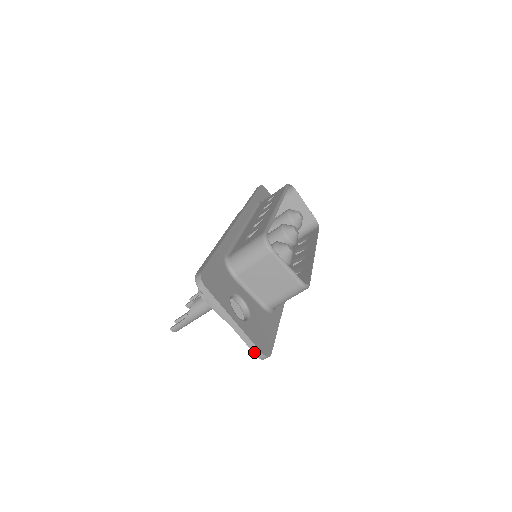
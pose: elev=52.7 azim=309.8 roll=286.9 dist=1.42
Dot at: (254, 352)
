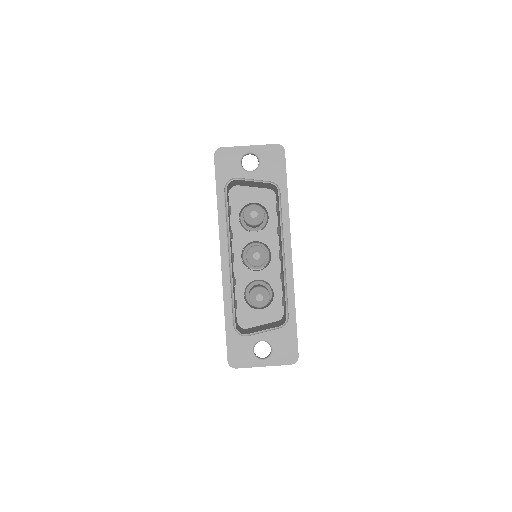
Dot at: (288, 364)
